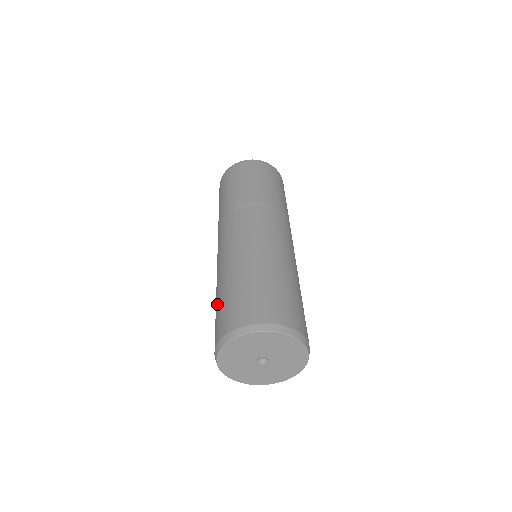
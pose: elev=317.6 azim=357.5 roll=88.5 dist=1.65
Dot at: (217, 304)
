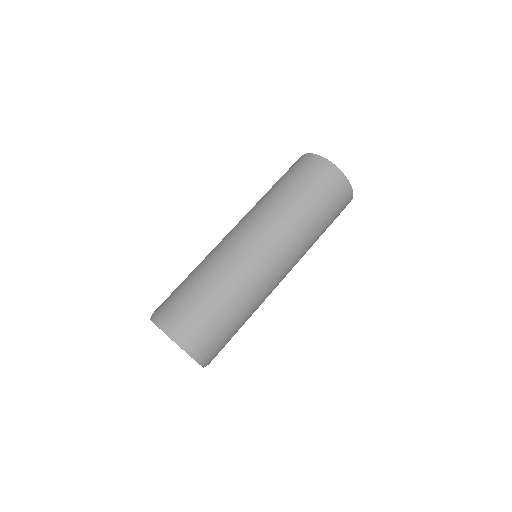
Dot at: occluded
